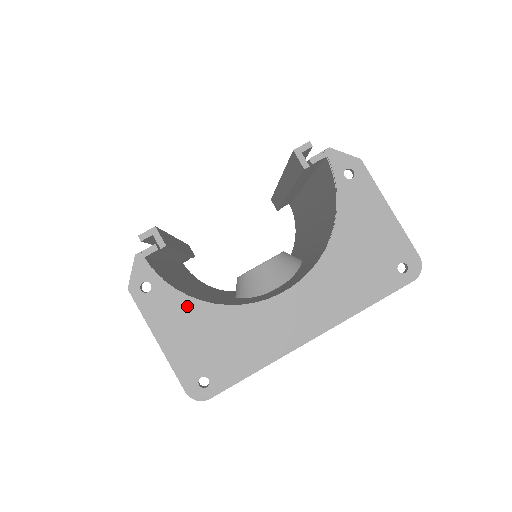
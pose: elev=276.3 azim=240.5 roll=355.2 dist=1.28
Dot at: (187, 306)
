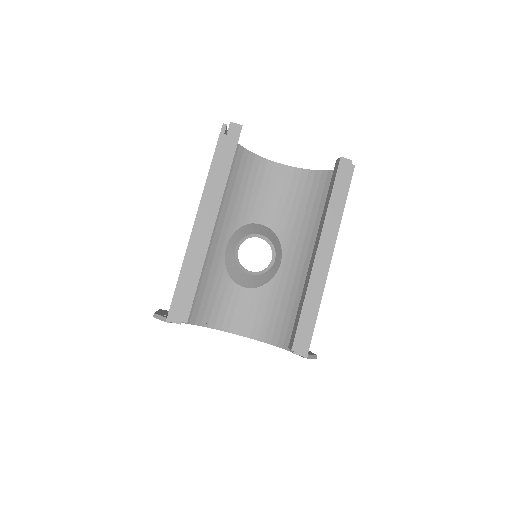
Dot at: occluded
